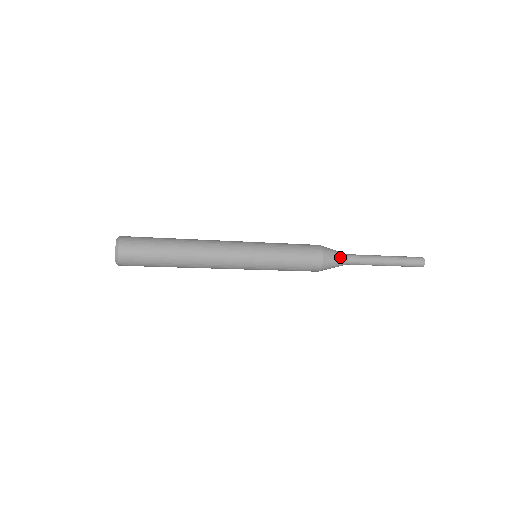
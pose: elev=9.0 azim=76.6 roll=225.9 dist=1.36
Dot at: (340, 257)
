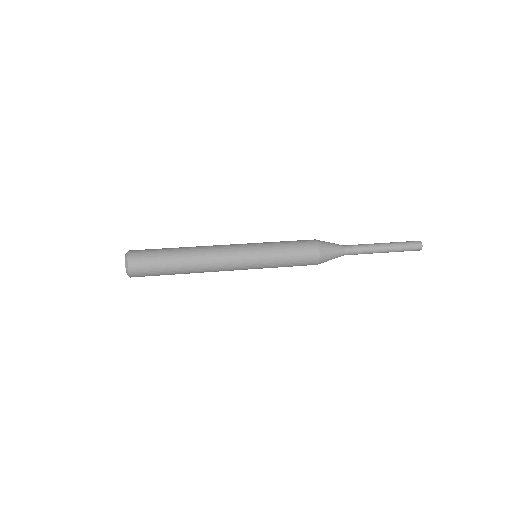
Dot at: (336, 247)
